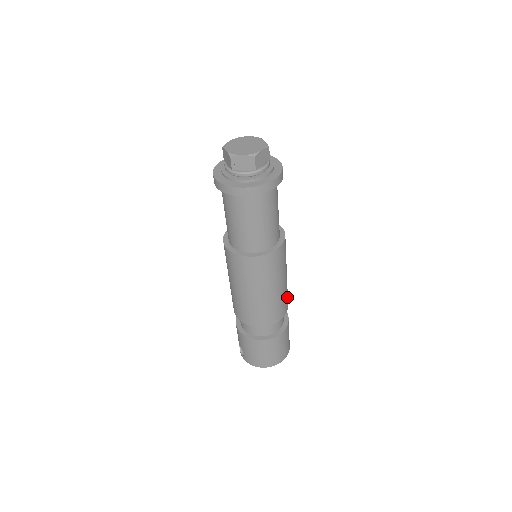
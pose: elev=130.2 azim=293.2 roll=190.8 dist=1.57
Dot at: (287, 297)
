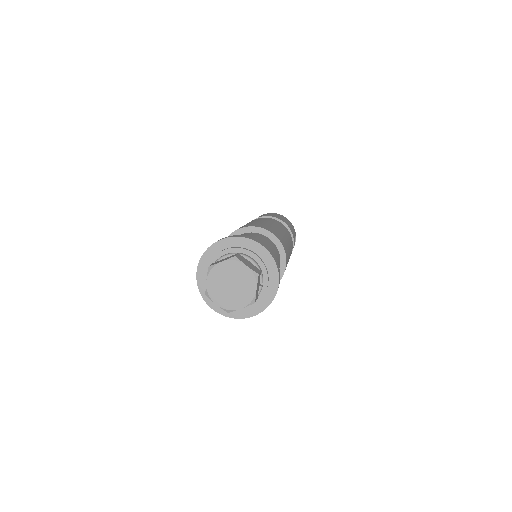
Dot at: occluded
